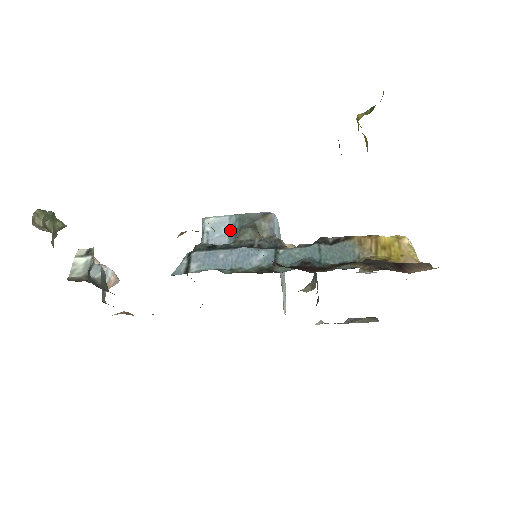
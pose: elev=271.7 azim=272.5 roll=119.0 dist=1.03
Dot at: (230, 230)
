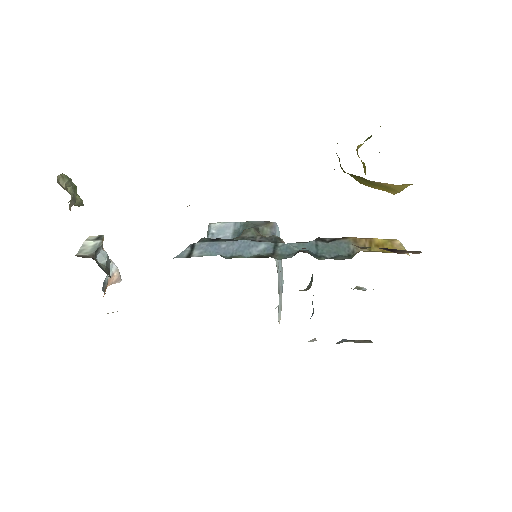
Dot at: (234, 233)
